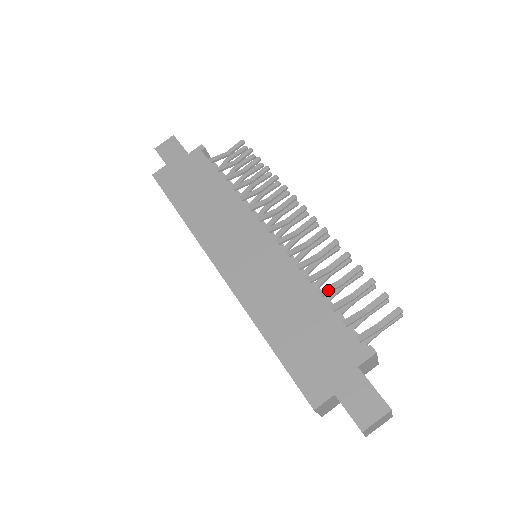
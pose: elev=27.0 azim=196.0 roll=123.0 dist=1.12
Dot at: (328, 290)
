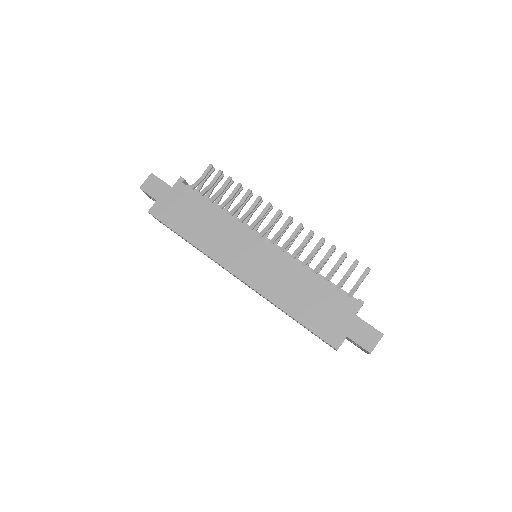
Dot at: (318, 269)
